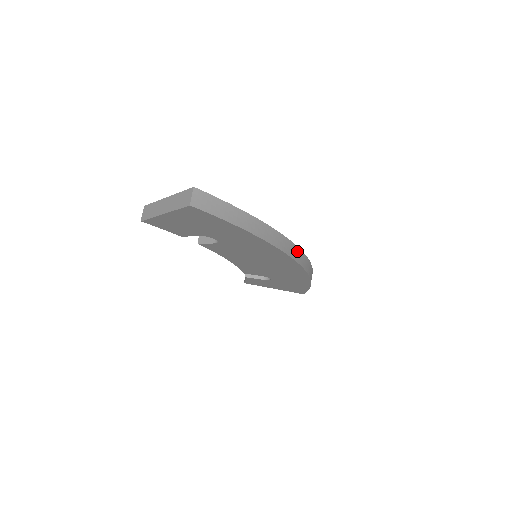
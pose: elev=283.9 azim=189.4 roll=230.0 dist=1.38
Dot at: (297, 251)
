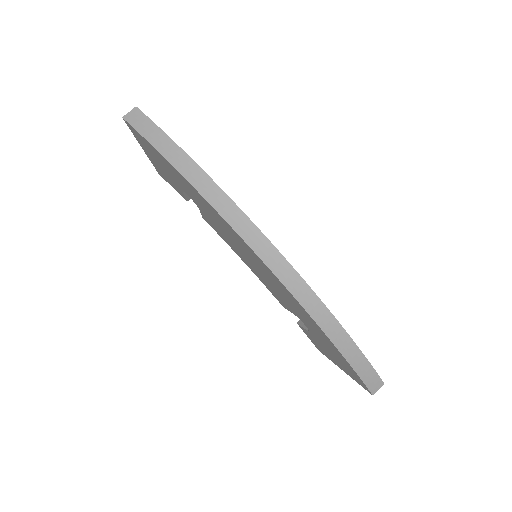
Dot at: (256, 233)
